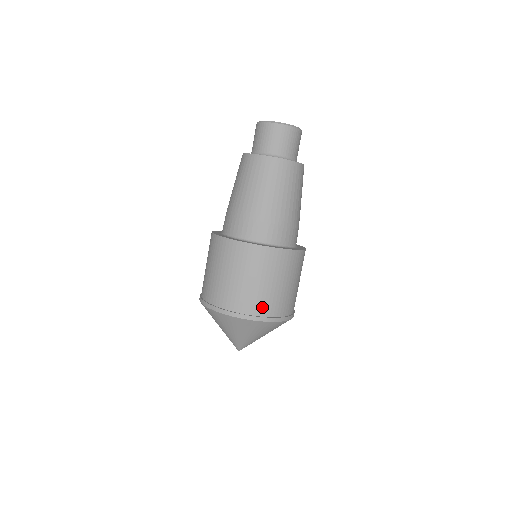
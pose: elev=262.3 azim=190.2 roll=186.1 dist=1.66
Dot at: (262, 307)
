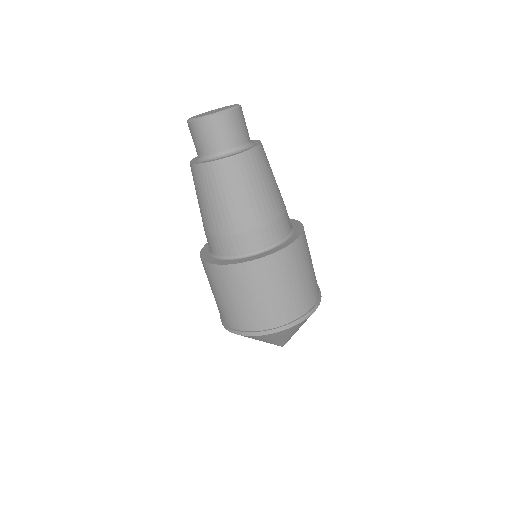
Dot at: (233, 321)
